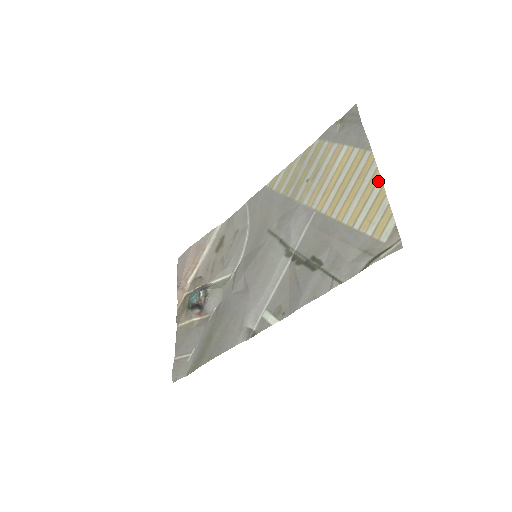
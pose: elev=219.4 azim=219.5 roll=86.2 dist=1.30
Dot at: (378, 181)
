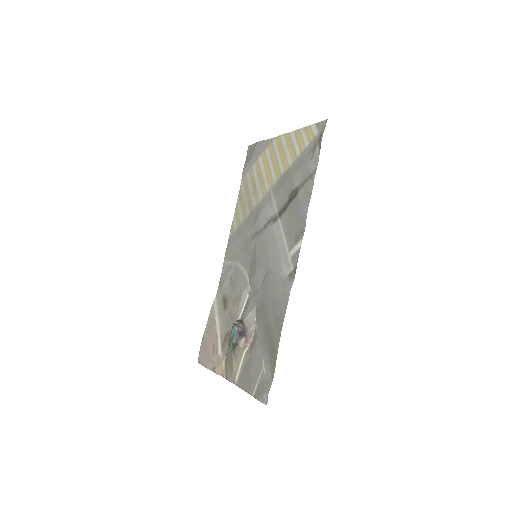
Dot at: (290, 134)
